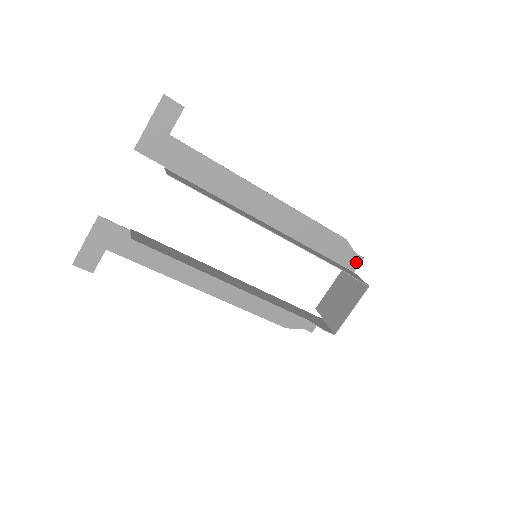
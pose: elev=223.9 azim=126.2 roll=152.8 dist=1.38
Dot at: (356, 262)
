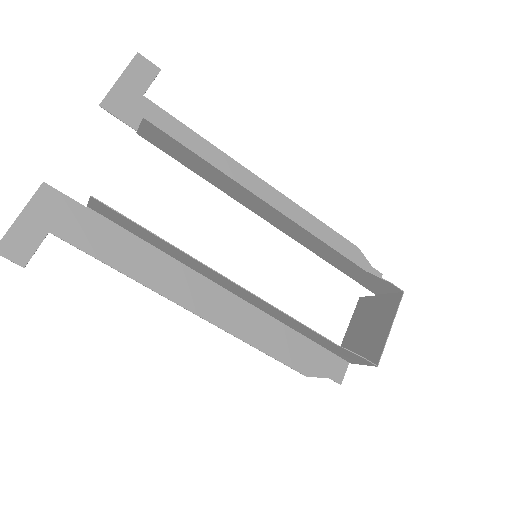
Dot at: occluded
